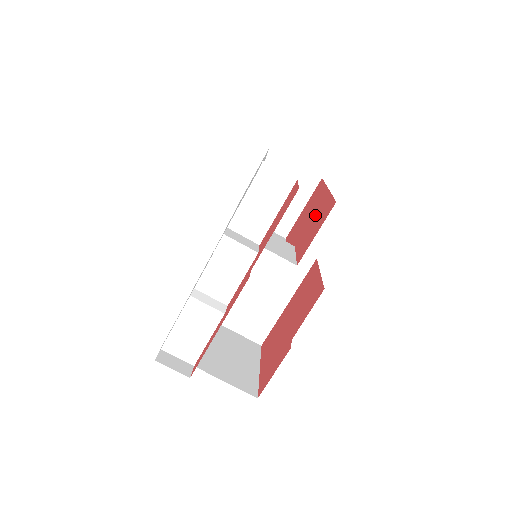
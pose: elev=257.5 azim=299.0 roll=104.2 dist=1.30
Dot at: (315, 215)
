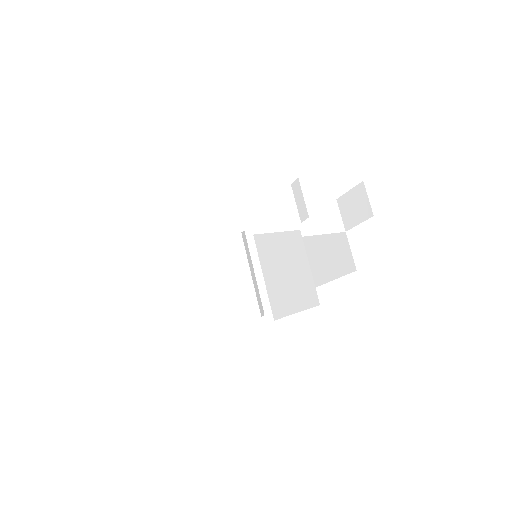
Dot at: occluded
